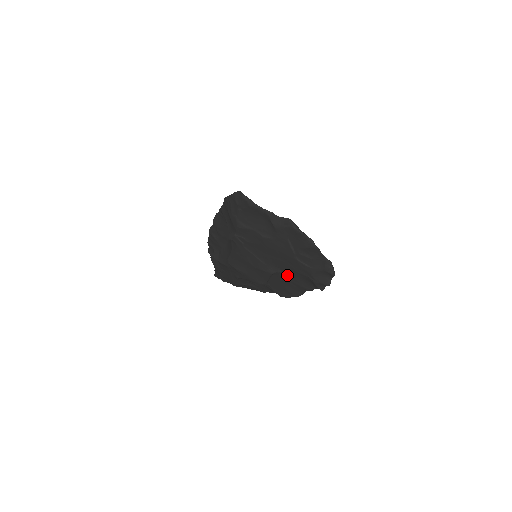
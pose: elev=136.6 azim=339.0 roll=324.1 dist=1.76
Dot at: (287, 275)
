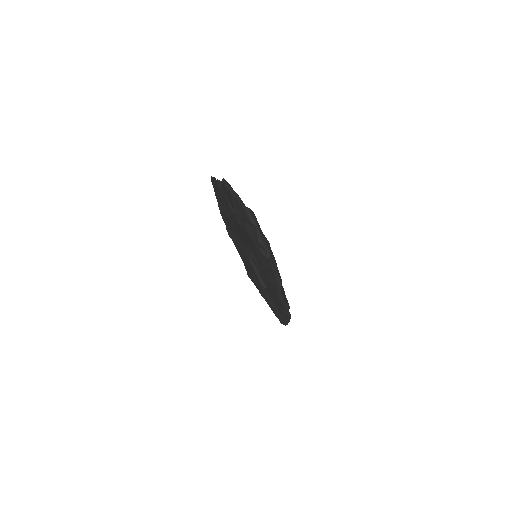
Dot at: (256, 257)
